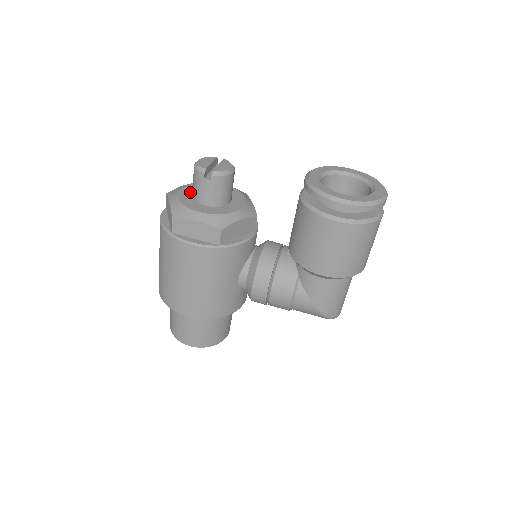
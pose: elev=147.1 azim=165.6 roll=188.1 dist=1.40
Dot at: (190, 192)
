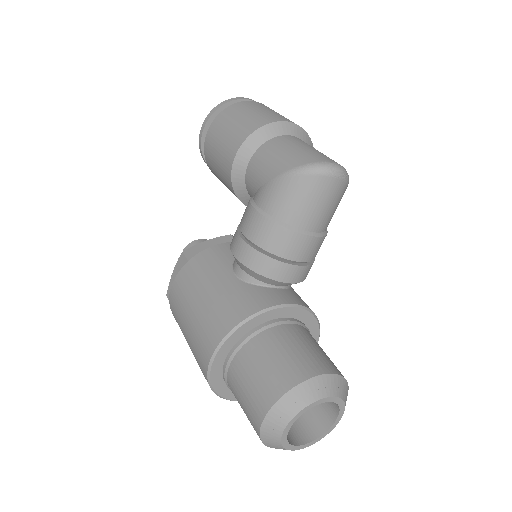
Dot at: occluded
